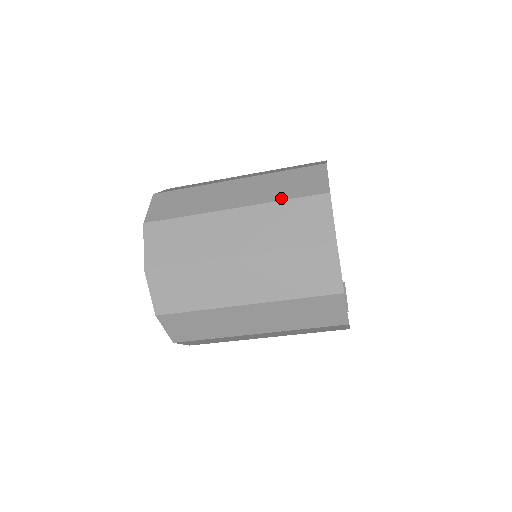
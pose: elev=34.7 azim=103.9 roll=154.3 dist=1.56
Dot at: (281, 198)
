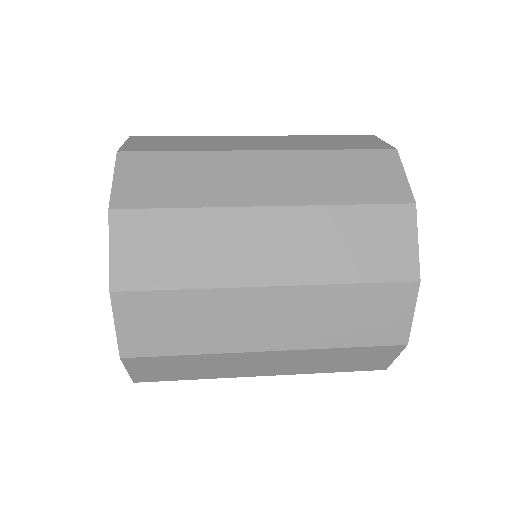
Dot at: (327, 372)
